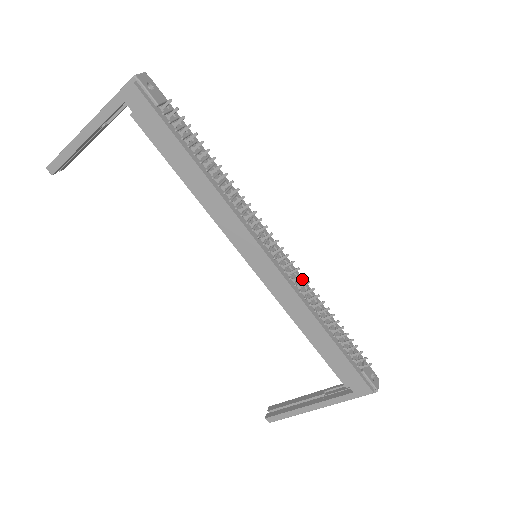
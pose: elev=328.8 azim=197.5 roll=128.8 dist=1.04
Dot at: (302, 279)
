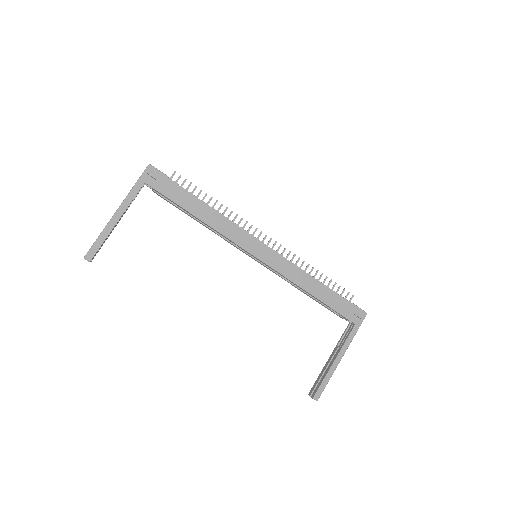
Dot at: occluded
